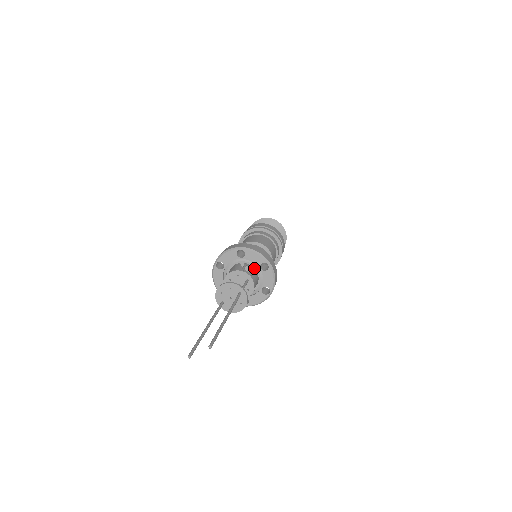
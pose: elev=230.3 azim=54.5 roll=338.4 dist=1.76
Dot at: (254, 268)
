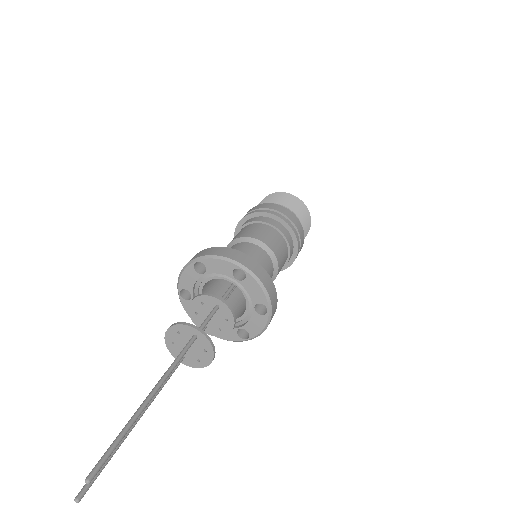
Dot at: occluded
